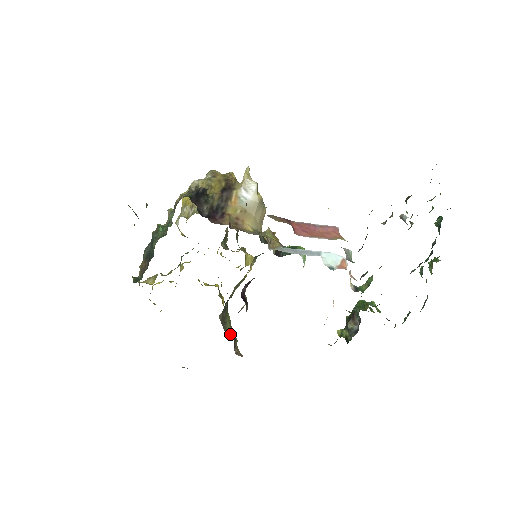
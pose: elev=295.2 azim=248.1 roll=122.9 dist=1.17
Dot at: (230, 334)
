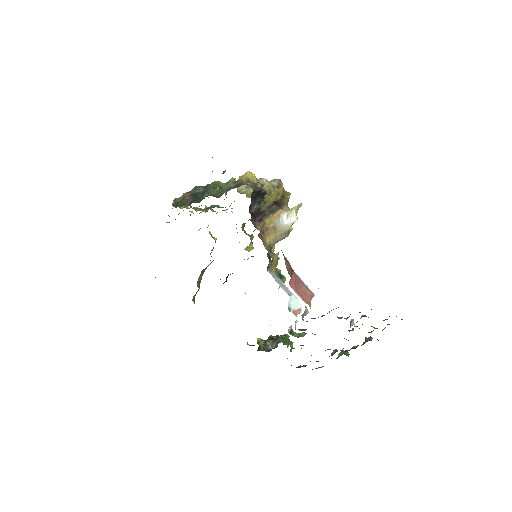
Dot at: (199, 283)
